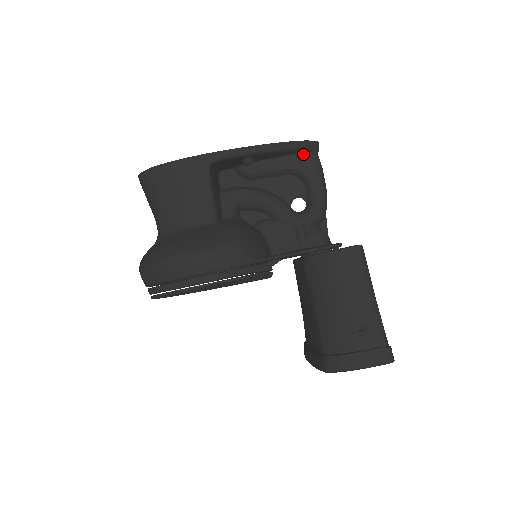
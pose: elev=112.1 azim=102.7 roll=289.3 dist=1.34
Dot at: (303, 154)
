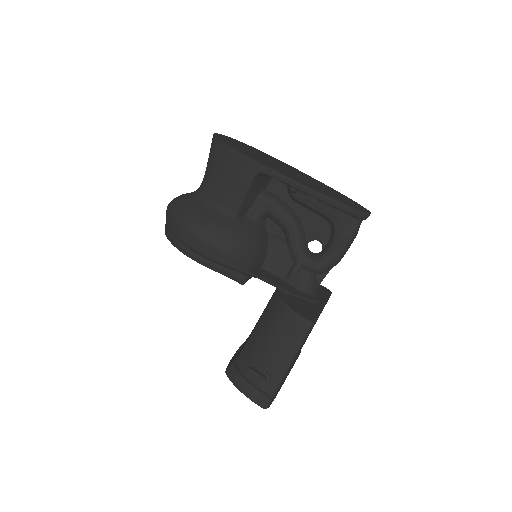
Dot at: (346, 214)
